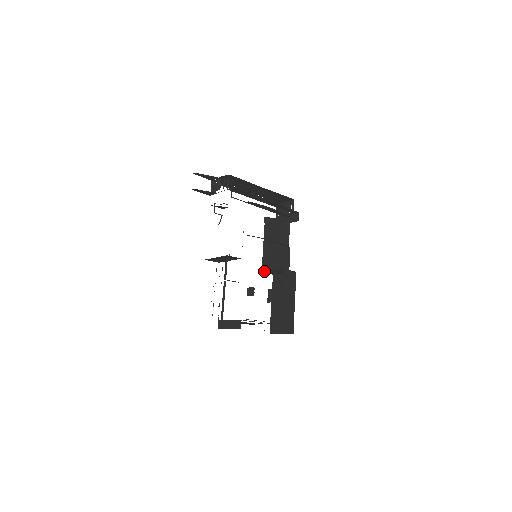
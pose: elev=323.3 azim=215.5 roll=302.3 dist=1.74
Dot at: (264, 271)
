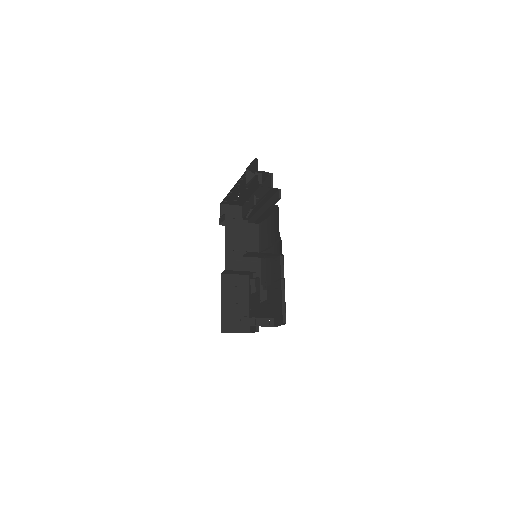
Dot at: (229, 269)
